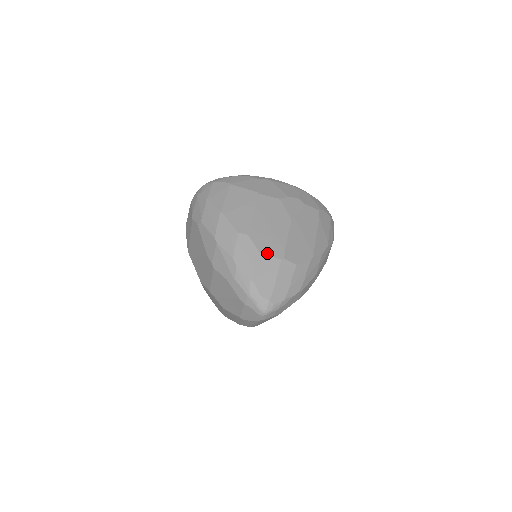
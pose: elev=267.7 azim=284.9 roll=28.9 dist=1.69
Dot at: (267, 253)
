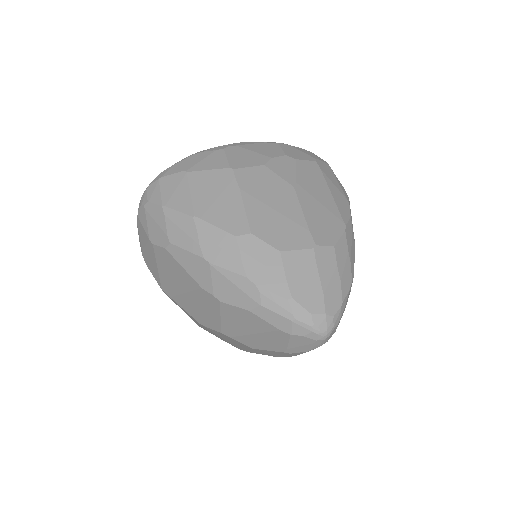
Dot at: (290, 248)
